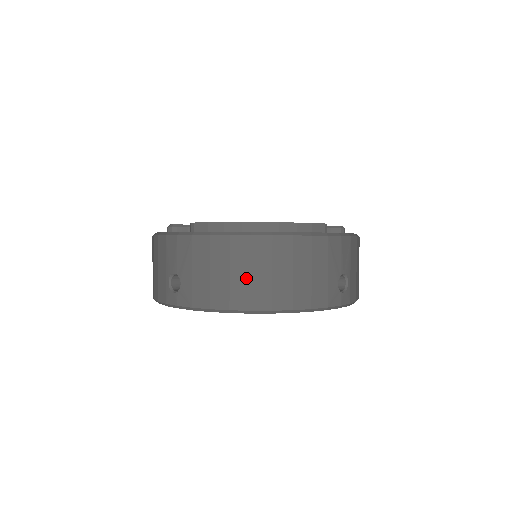
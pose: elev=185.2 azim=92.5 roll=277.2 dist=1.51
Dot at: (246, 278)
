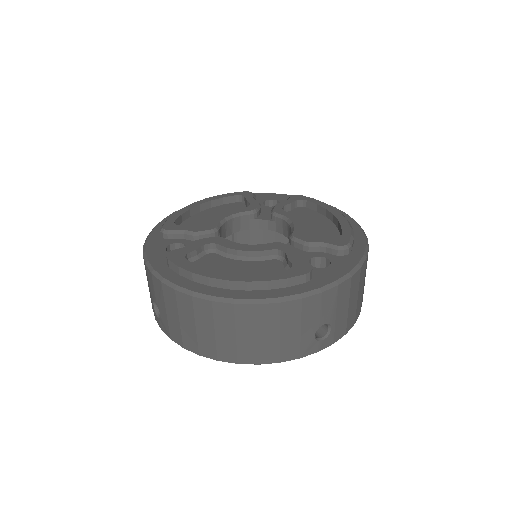
Dot at: (211, 335)
